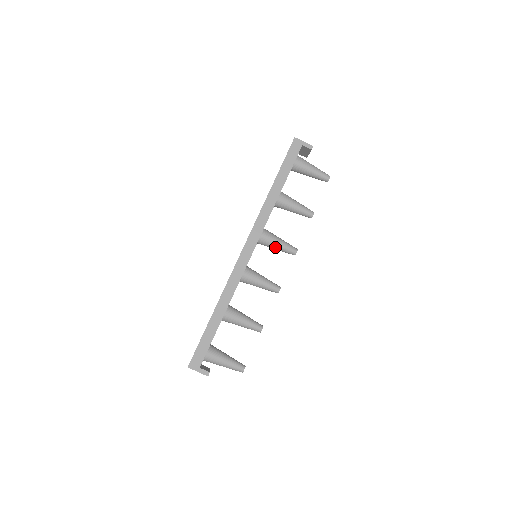
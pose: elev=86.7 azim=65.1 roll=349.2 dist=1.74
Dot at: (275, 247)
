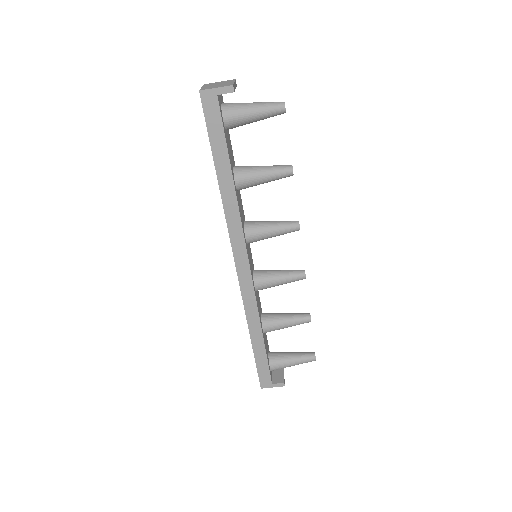
Dot at: (271, 237)
